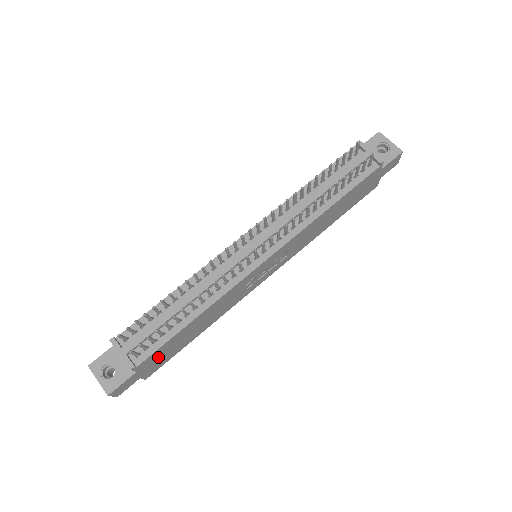
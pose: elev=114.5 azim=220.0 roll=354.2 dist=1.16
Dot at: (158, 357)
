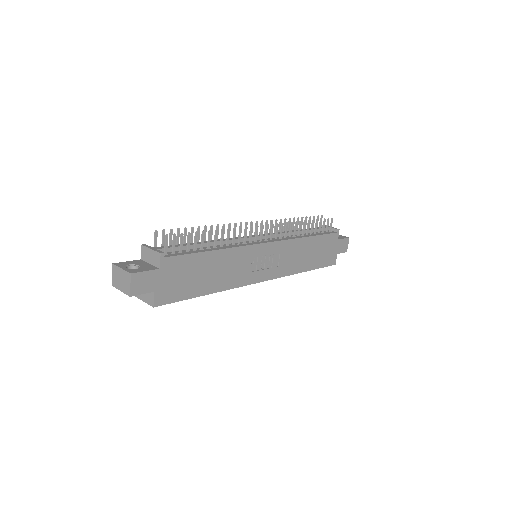
Dot at: (177, 274)
